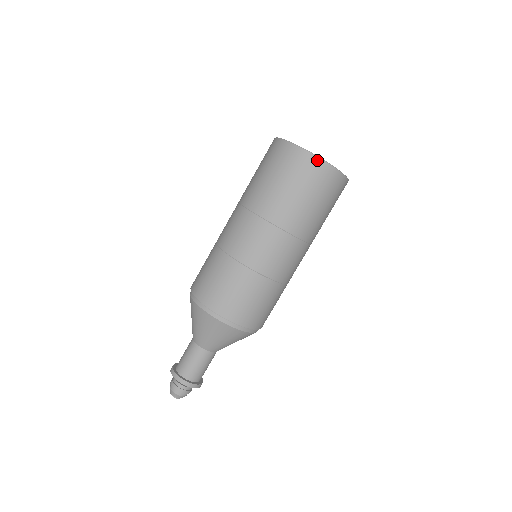
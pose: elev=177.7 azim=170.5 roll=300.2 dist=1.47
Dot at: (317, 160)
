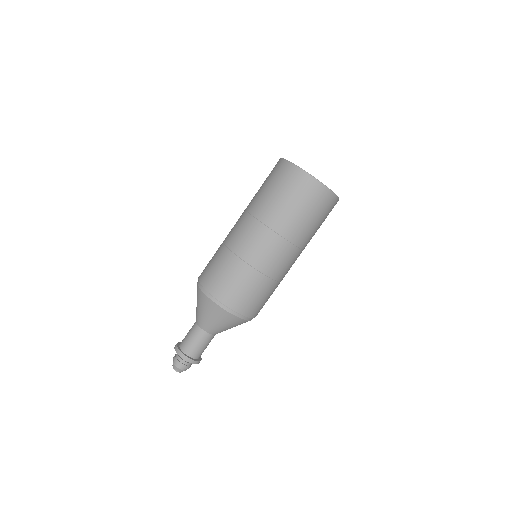
Dot at: (310, 178)
